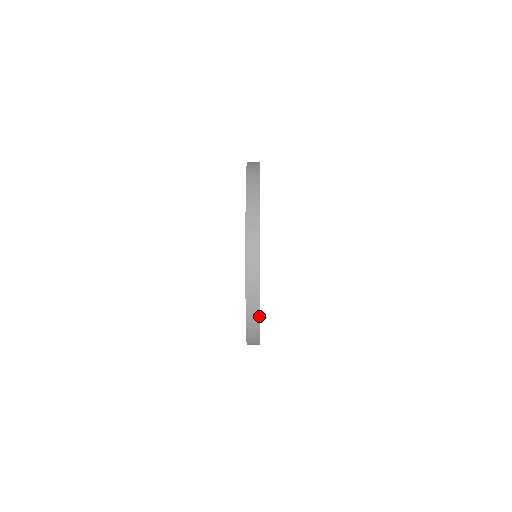
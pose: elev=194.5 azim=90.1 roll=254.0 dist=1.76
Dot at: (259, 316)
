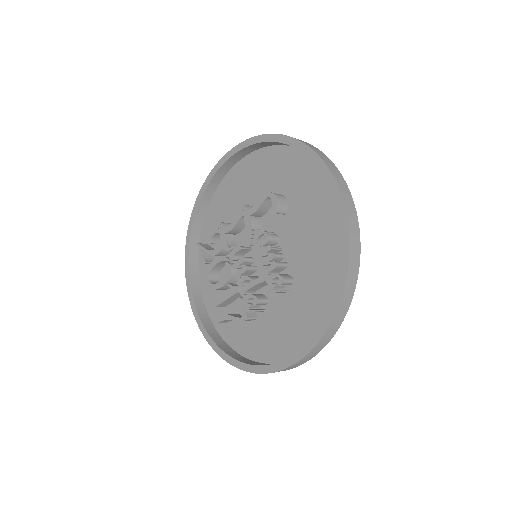
Dot at: (332, 337)
